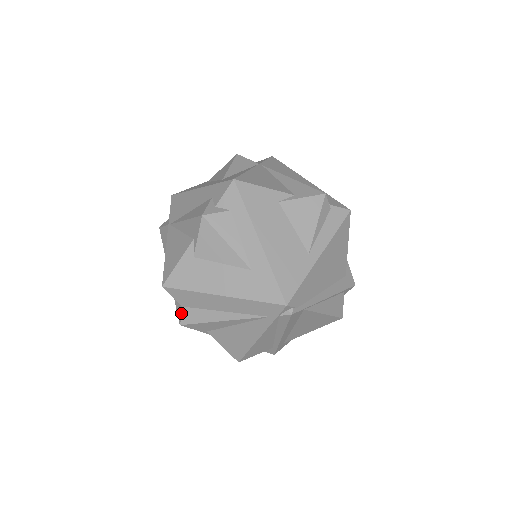
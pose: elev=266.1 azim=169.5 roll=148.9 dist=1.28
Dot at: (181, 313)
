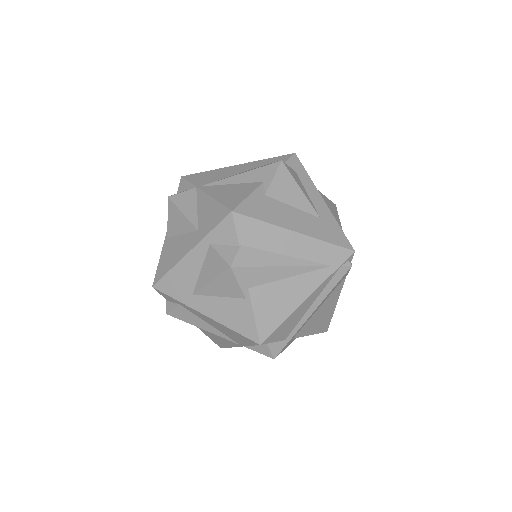
Dot at: (235, 253)
